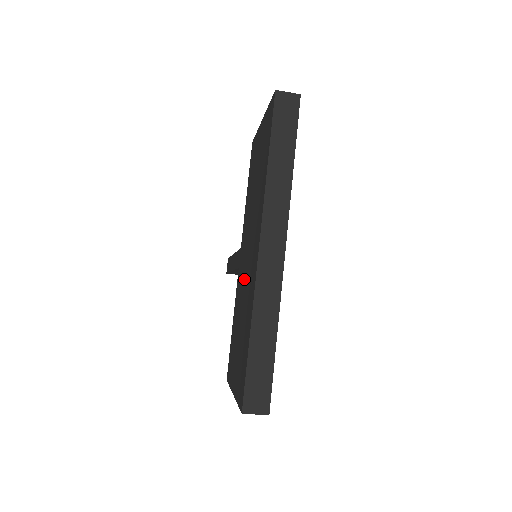
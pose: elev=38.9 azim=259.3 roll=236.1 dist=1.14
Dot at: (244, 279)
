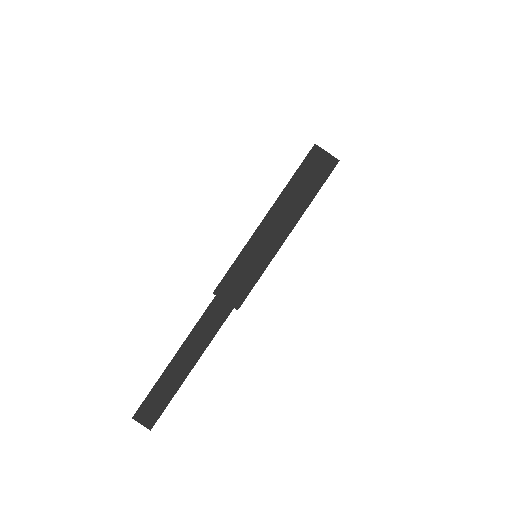
Dot at: occluded
